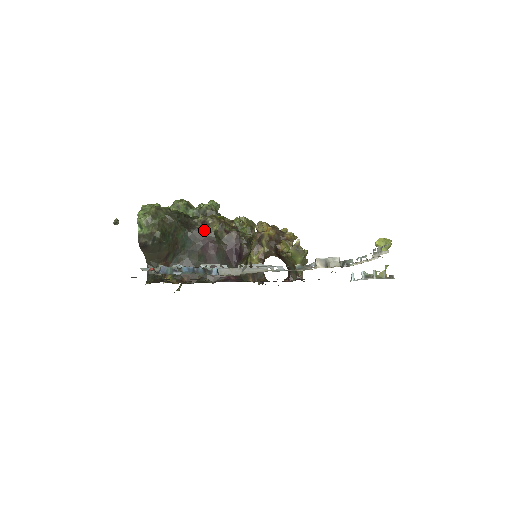
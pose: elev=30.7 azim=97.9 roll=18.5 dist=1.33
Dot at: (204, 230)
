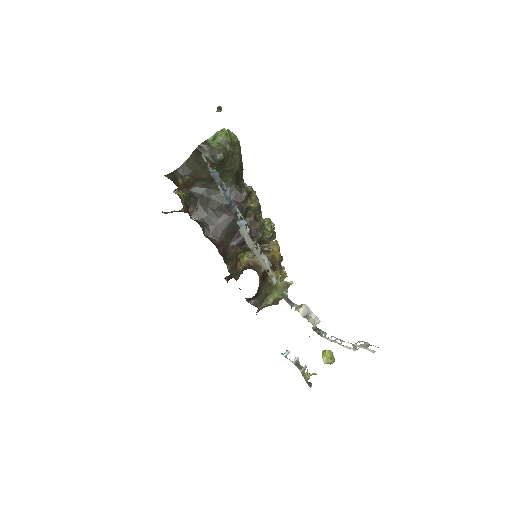
Dot at: (245, 197)
